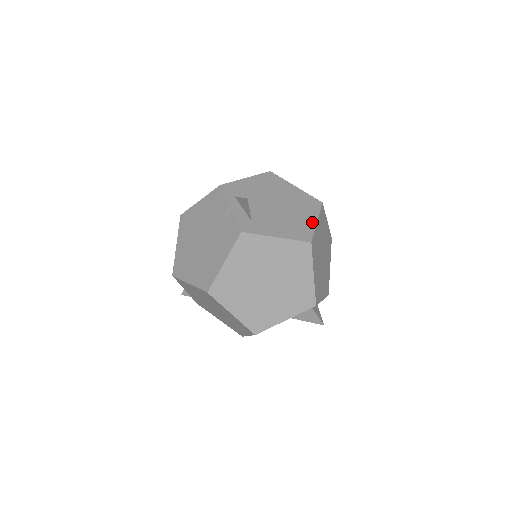
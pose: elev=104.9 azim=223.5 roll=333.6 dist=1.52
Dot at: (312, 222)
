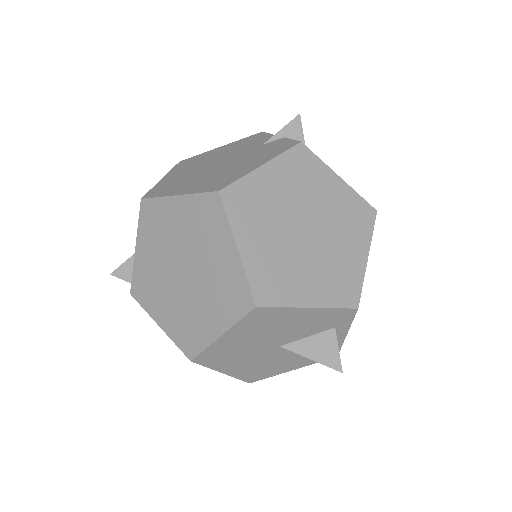
Dot at: occluded
